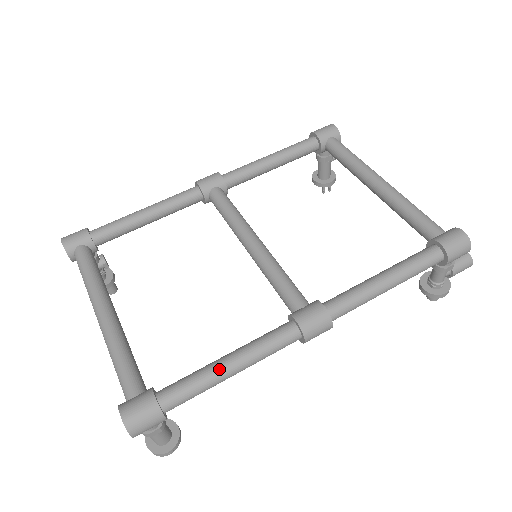
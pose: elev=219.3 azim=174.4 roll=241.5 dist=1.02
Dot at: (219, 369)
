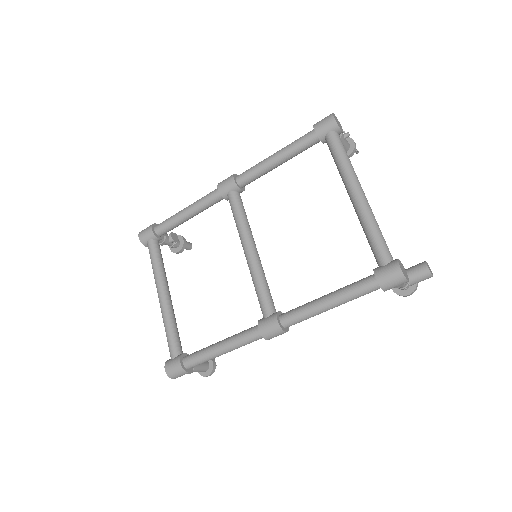
Dot at: (214, 352)
